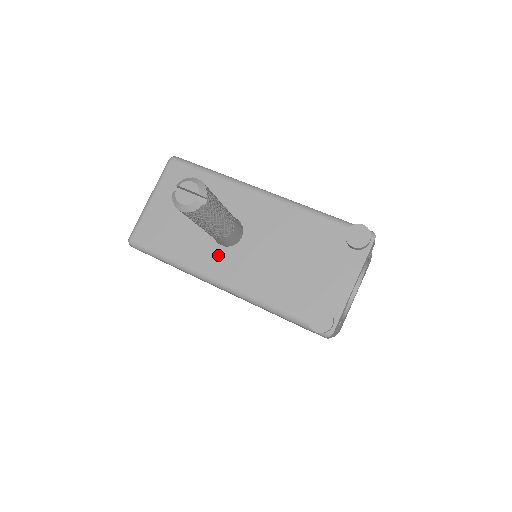
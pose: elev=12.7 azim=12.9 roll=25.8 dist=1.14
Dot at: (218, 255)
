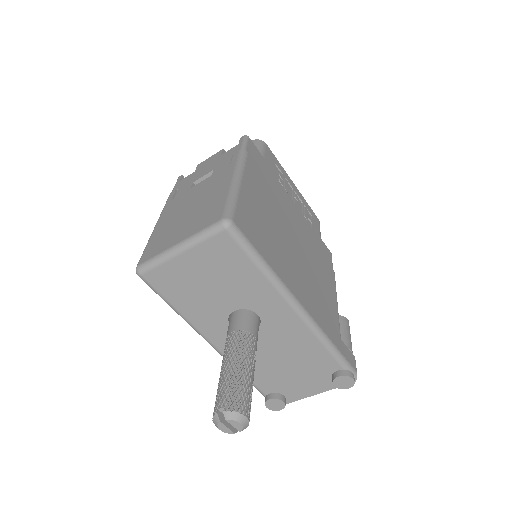
Dot at: (224, 331)
